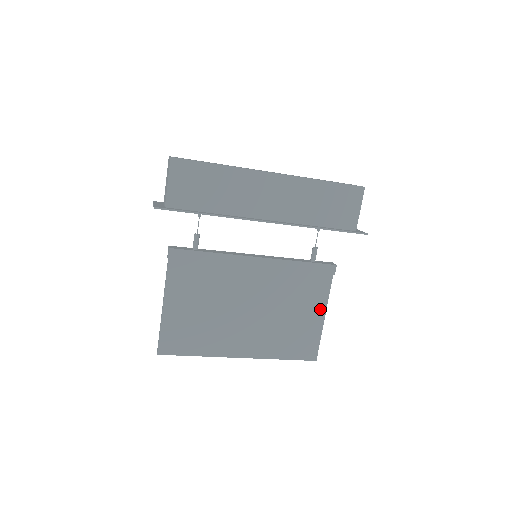
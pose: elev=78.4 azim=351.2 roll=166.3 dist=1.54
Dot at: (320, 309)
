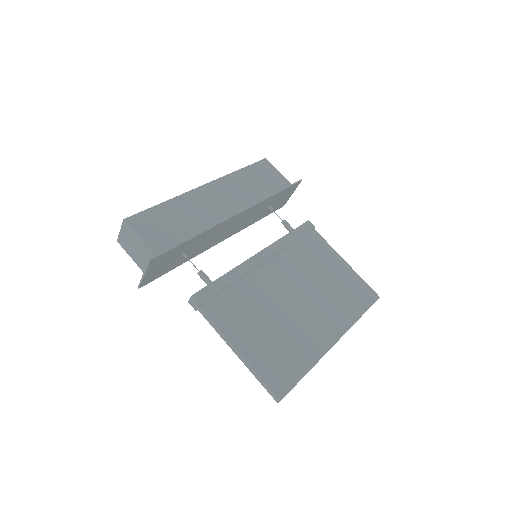
Dot at: (336, 258)
